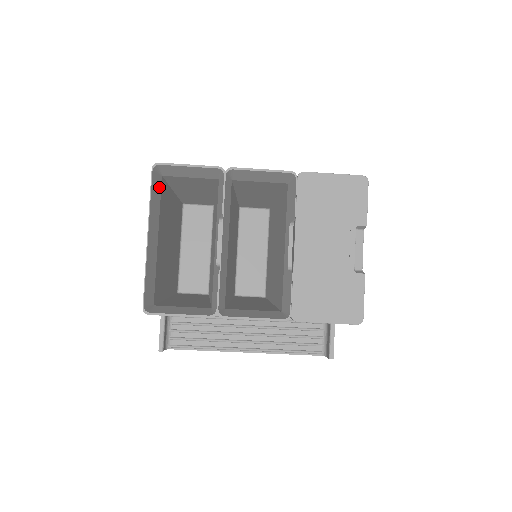
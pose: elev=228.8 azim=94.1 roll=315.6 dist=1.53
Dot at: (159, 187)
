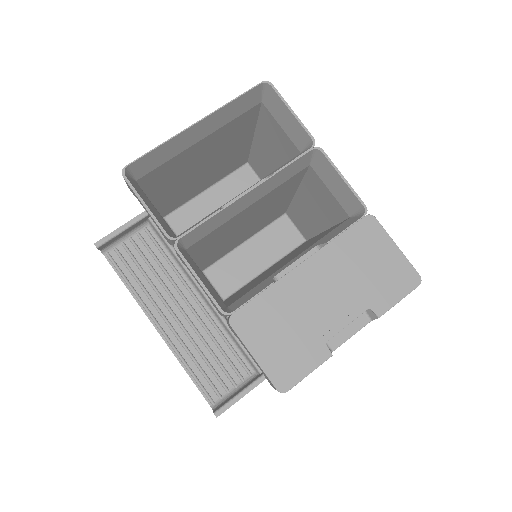
Dot at: (250, 105)
